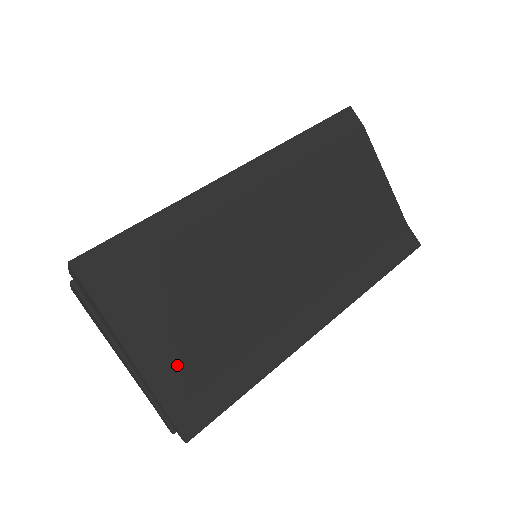
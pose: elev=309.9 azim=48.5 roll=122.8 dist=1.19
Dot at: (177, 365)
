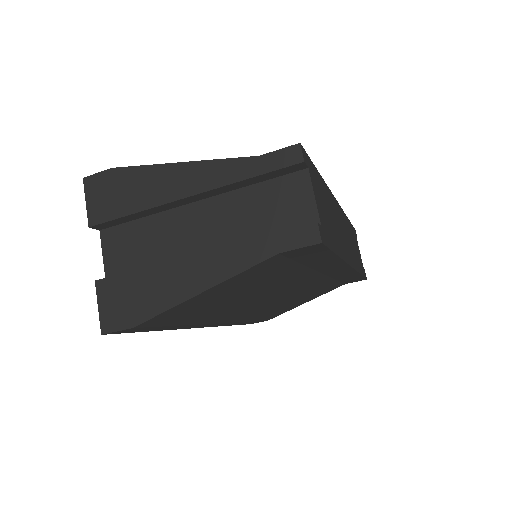
Dot at: occluded
